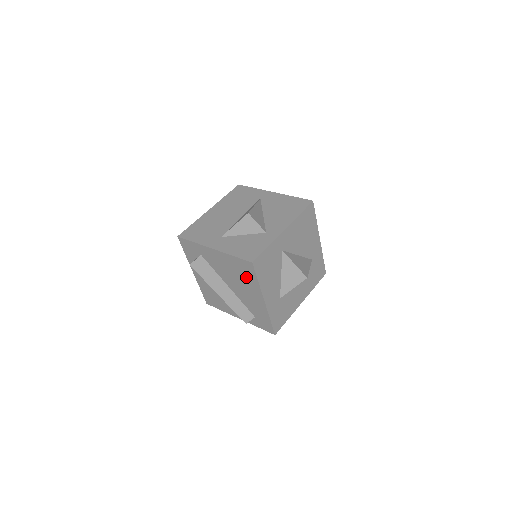
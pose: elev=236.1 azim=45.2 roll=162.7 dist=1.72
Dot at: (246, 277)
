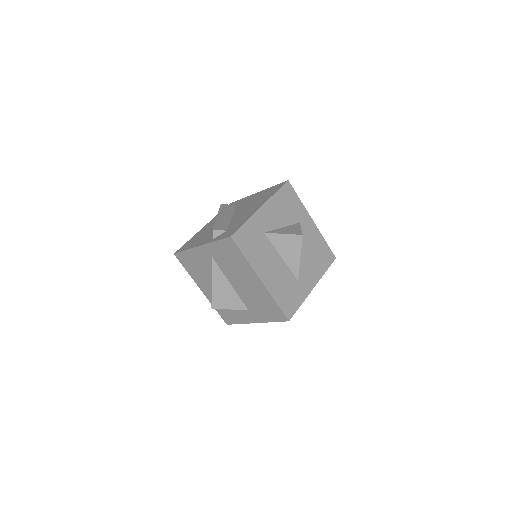
Dot at: (266, 196)
